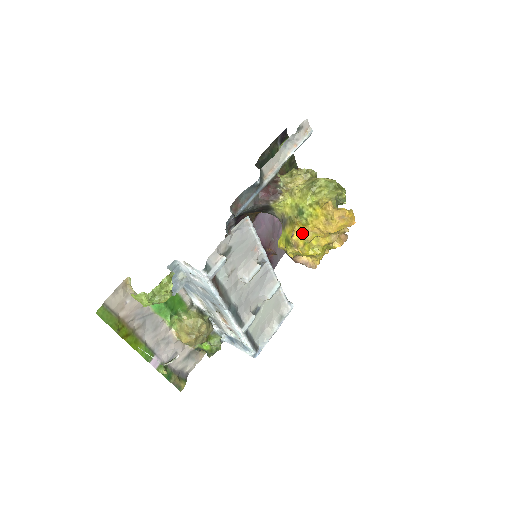
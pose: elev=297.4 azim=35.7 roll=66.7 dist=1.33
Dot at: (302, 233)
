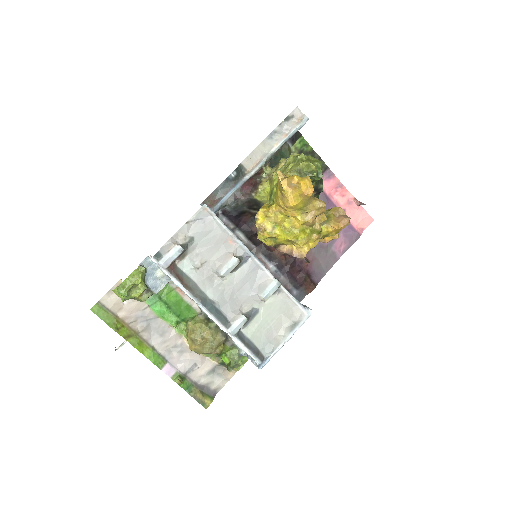
Dot at: (267, 215)
